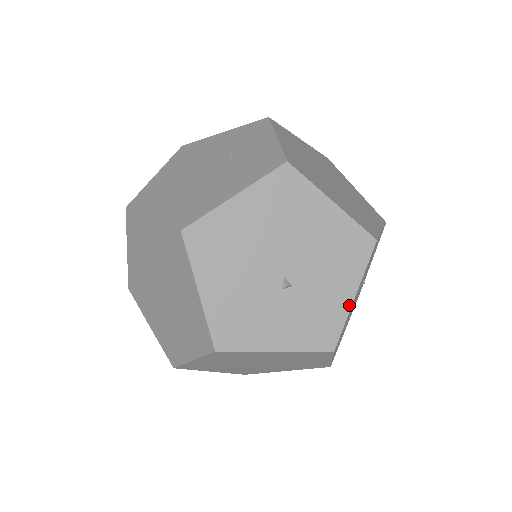
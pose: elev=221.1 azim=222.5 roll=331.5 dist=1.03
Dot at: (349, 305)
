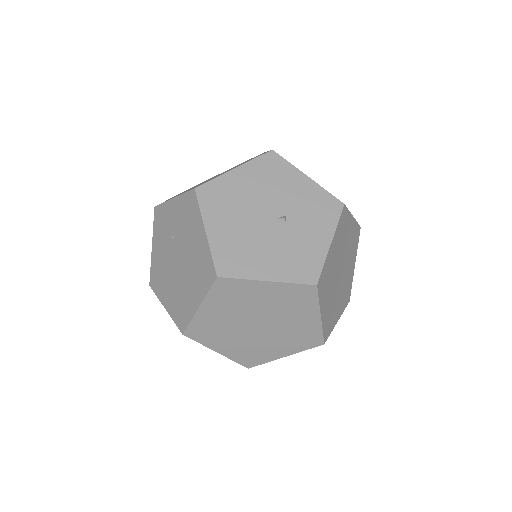
Dot at: (313, 183)
